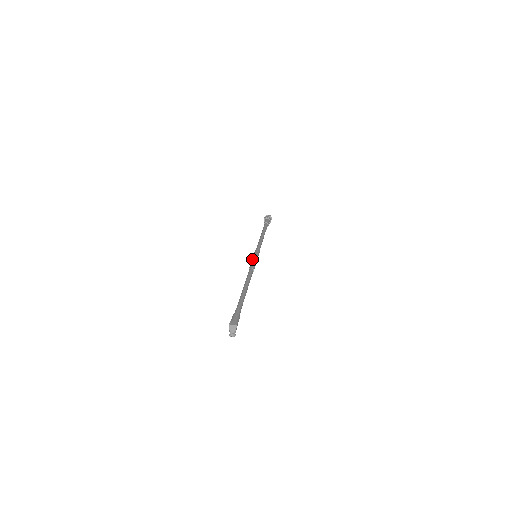
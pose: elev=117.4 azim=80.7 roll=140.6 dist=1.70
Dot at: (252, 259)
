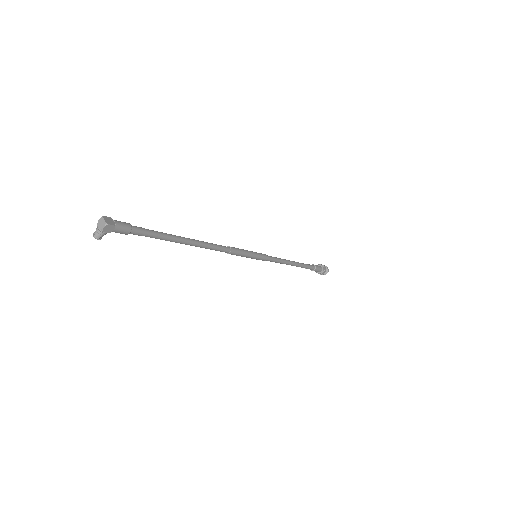
Dot at: occluded
